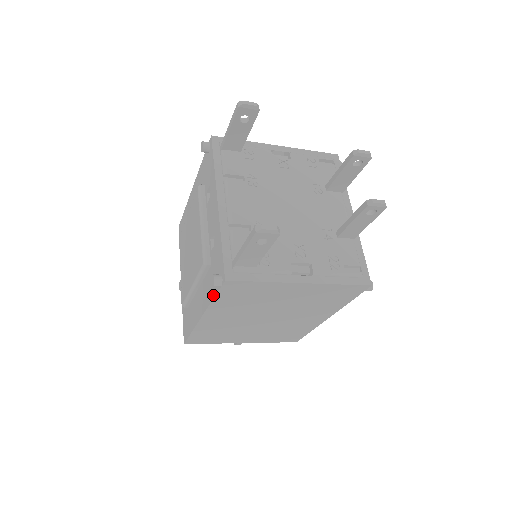
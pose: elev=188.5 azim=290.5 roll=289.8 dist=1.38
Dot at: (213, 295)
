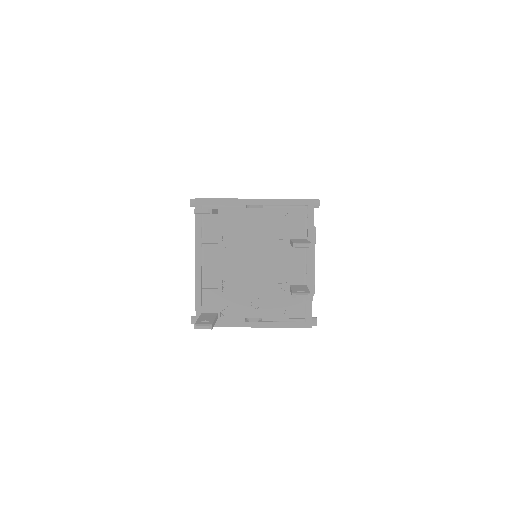
Dot at: occluded
